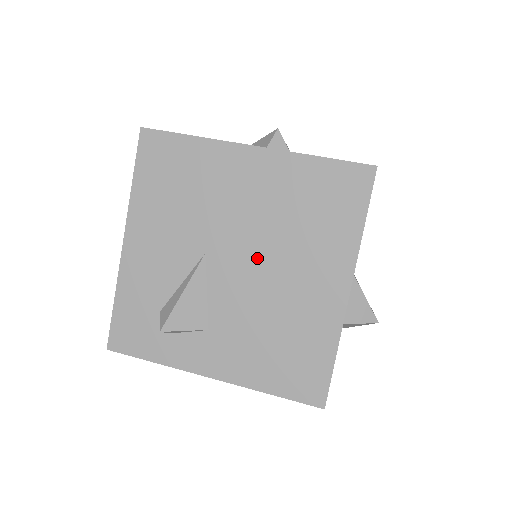
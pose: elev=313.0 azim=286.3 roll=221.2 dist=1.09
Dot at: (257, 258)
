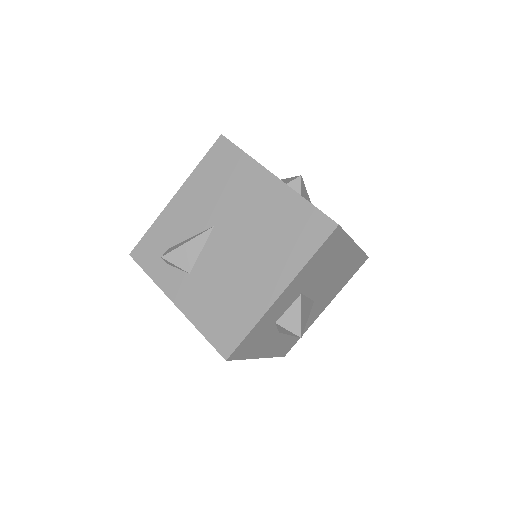
Dot at: (240, 245)
